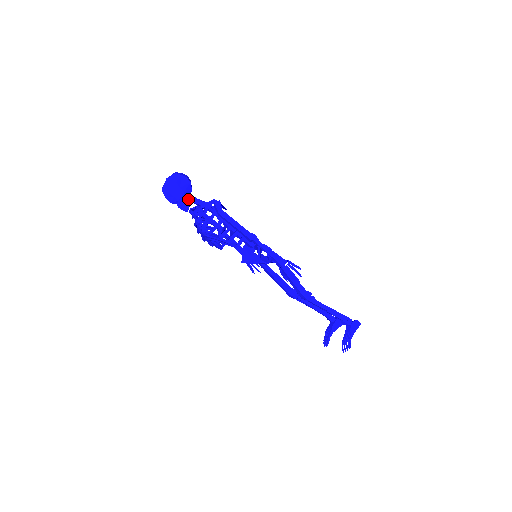
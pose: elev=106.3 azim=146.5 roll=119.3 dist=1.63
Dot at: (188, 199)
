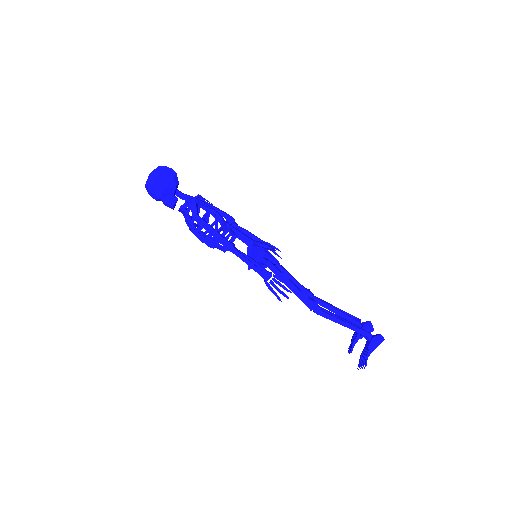
Dot at: (172, 196)
